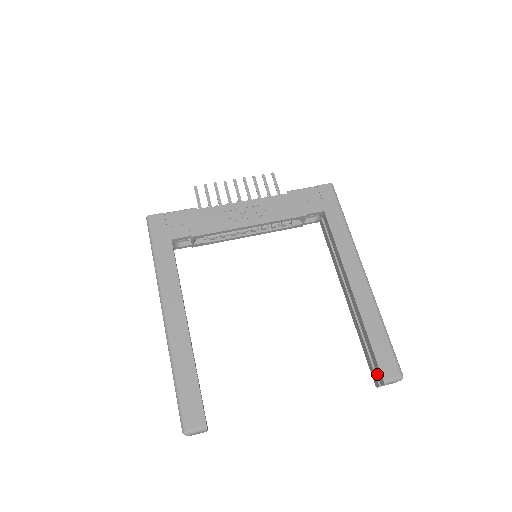
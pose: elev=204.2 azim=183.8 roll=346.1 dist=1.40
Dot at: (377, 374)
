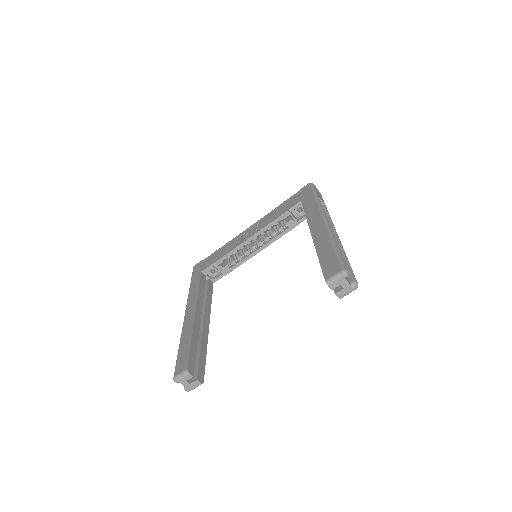
Dot at: occluded
